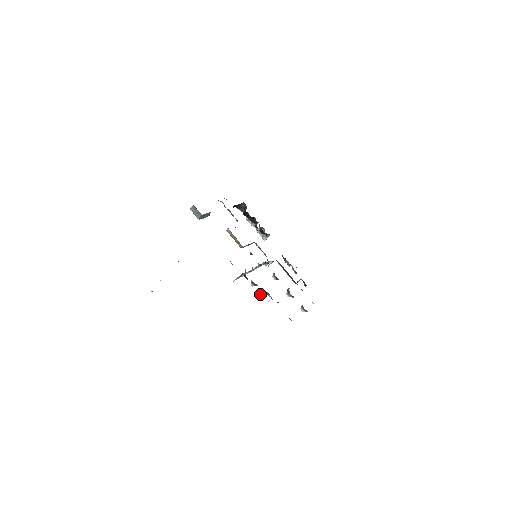
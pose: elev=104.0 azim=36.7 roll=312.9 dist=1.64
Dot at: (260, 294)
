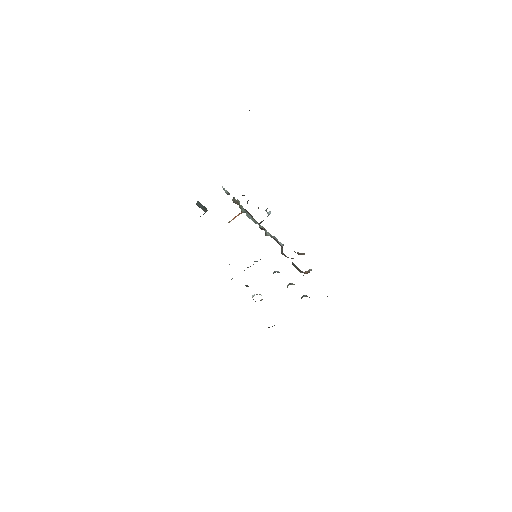
Dot at: (252, 296)
